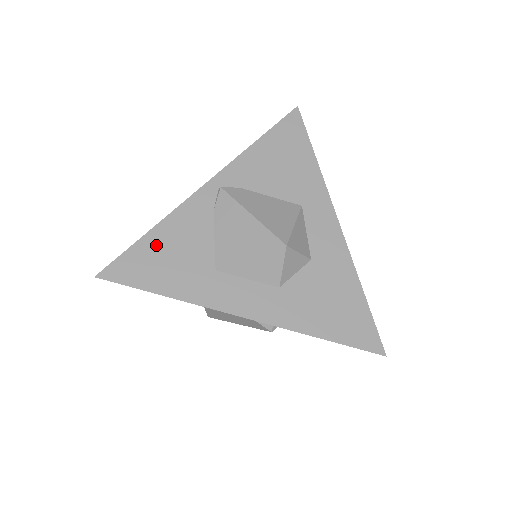
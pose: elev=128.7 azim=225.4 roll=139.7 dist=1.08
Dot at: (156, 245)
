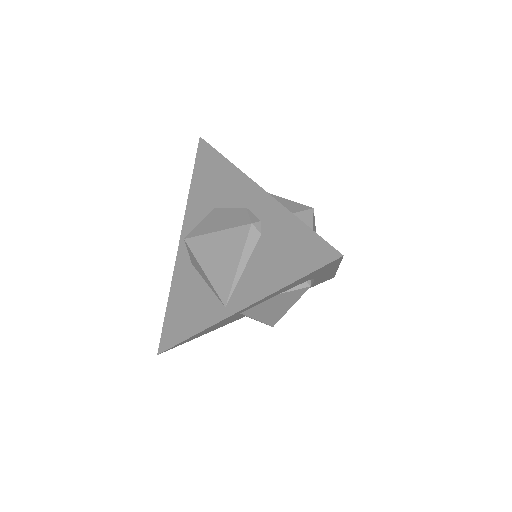
Dot at: occluded
